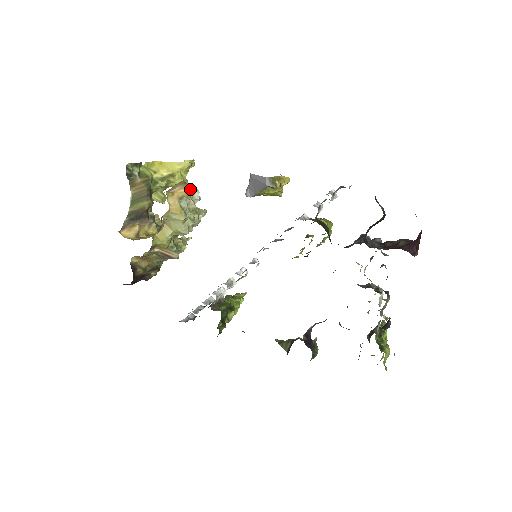
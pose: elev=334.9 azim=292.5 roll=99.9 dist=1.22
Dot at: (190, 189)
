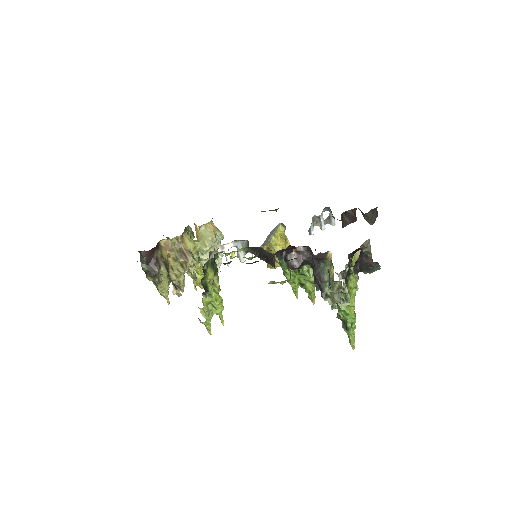
Dot at: occluded
